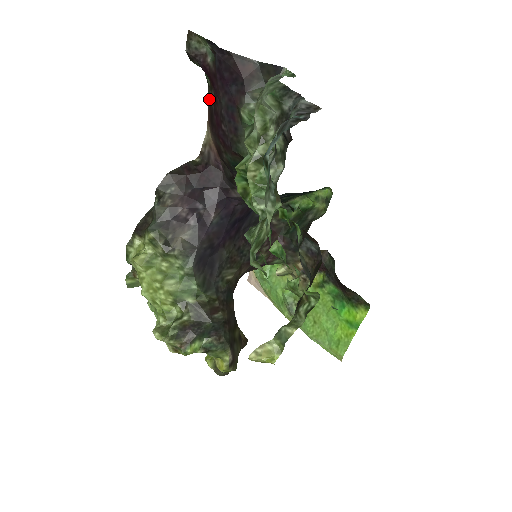
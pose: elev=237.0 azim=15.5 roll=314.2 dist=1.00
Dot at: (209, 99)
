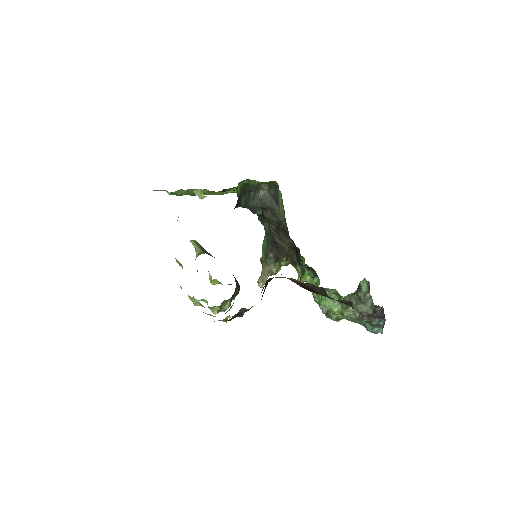
Dot at: (312, 288)
